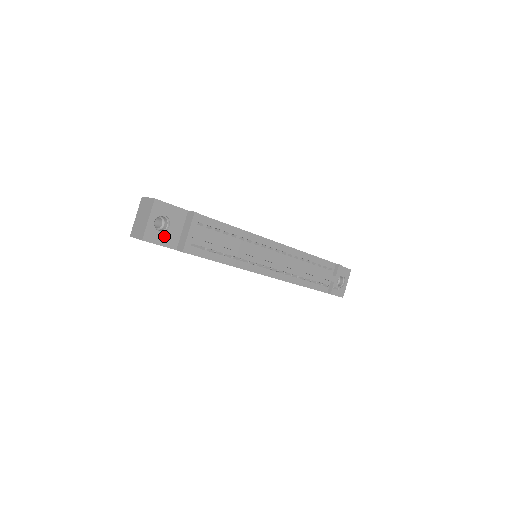
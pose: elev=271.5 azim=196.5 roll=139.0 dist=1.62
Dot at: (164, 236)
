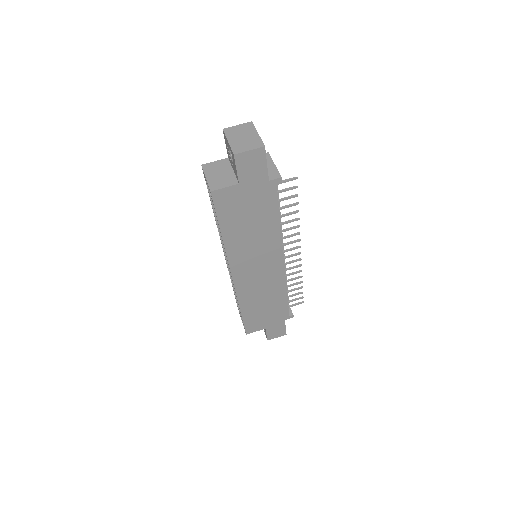
Dot at: occluded
